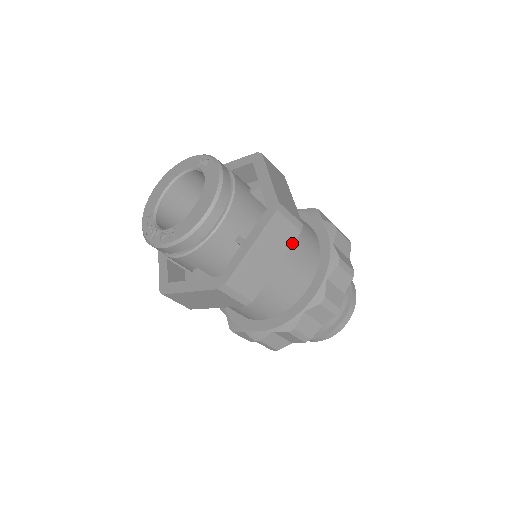
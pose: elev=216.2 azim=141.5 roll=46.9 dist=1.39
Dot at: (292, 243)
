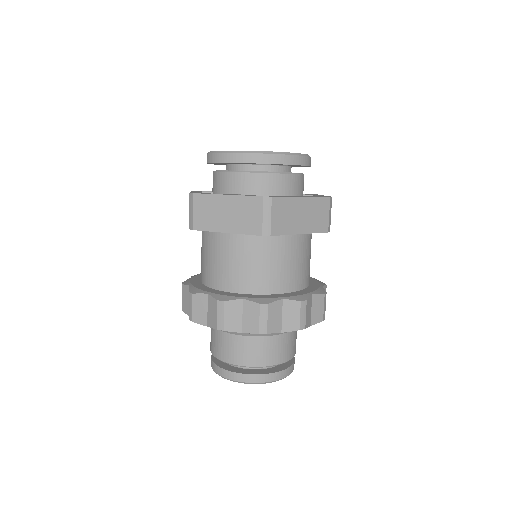
Dot at: occluded
